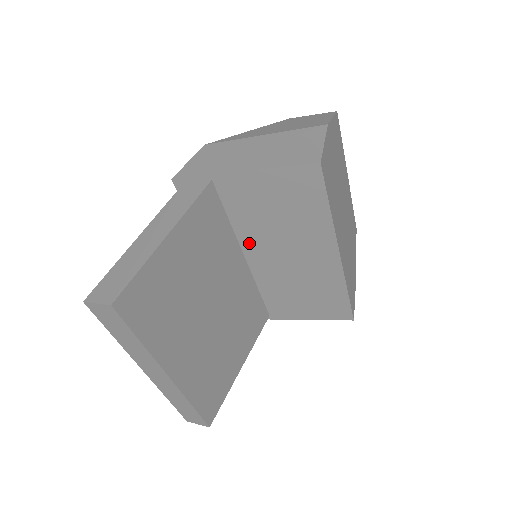
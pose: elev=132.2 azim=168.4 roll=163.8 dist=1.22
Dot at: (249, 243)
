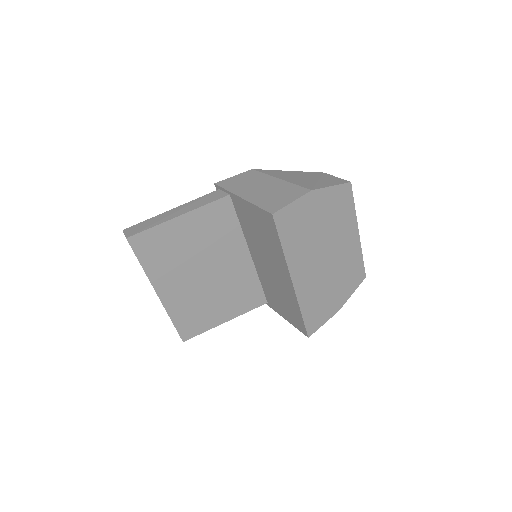
Dot at: (251, 245)
